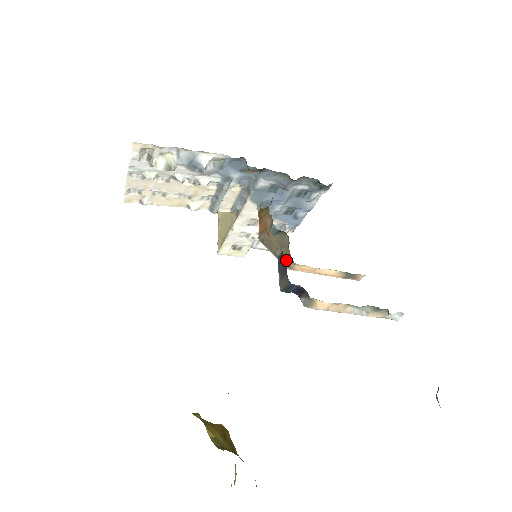
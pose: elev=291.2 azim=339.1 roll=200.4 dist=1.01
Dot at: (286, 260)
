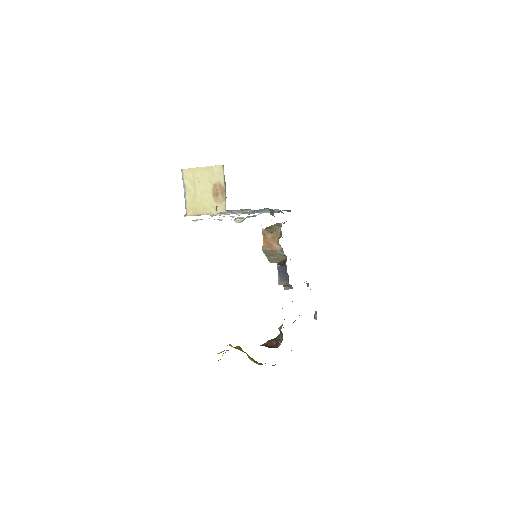
Dot at: (273, 261)
